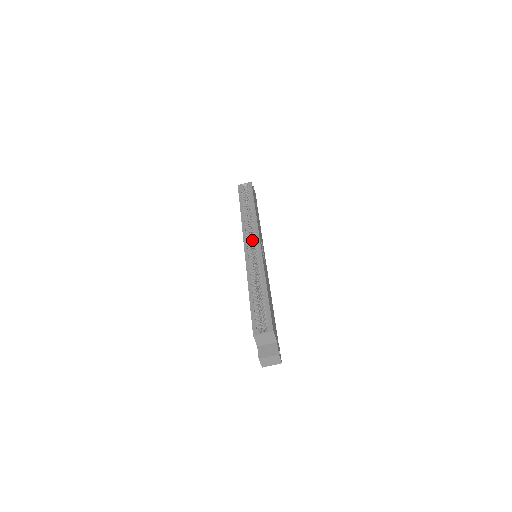
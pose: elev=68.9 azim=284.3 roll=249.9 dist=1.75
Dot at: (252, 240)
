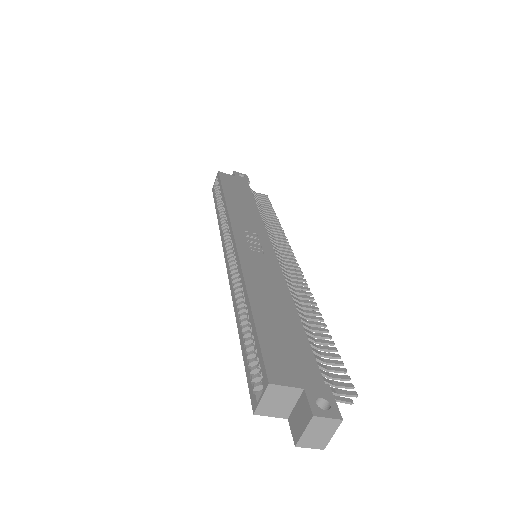
Dot at: occluded
